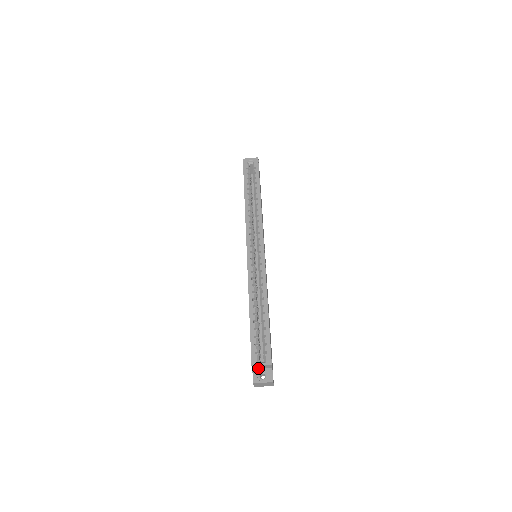
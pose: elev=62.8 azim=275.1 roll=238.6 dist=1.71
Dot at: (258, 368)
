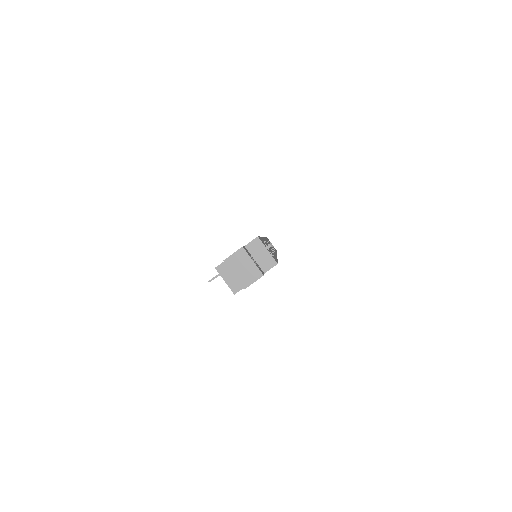
Dot at: (252, 253)
